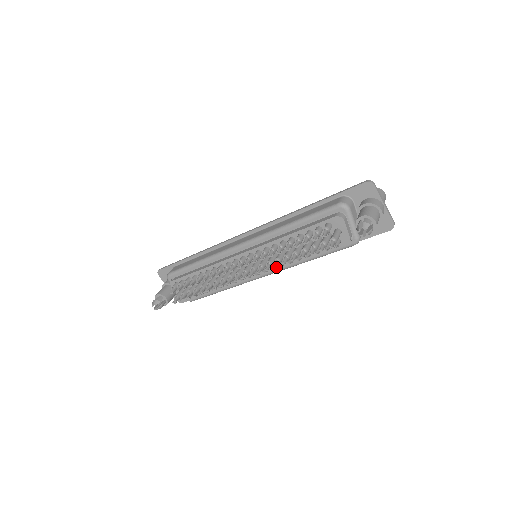
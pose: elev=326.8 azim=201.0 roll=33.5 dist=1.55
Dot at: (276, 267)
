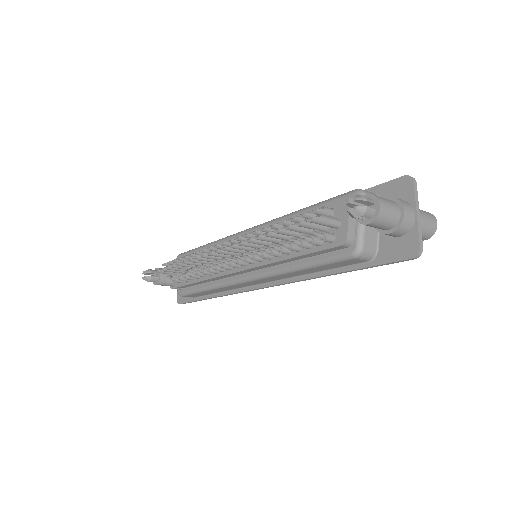
Dot at: (247, 241)
